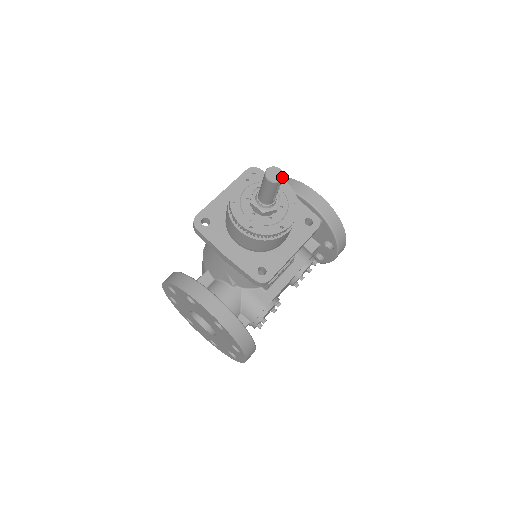
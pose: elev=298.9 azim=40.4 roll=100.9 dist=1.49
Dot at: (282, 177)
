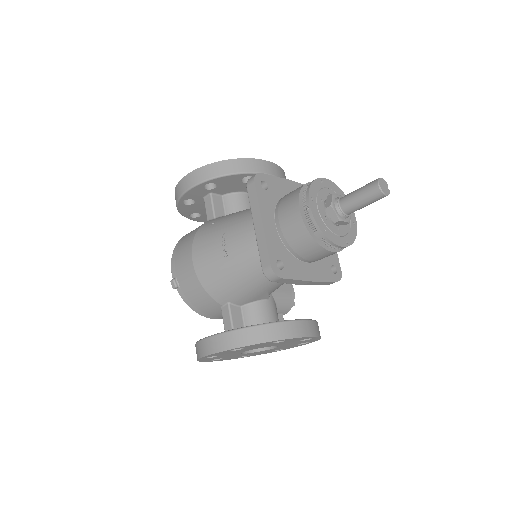
Dot at: occluded
